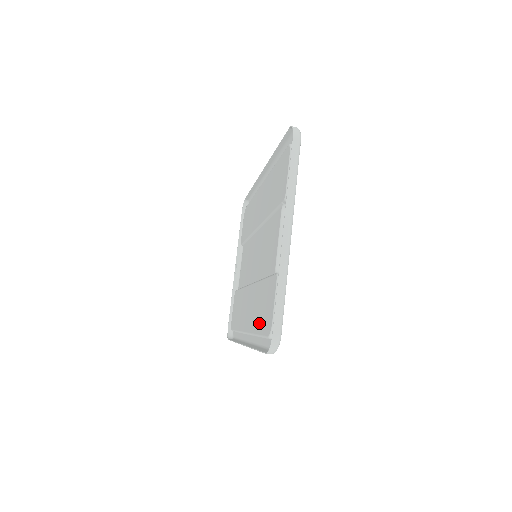
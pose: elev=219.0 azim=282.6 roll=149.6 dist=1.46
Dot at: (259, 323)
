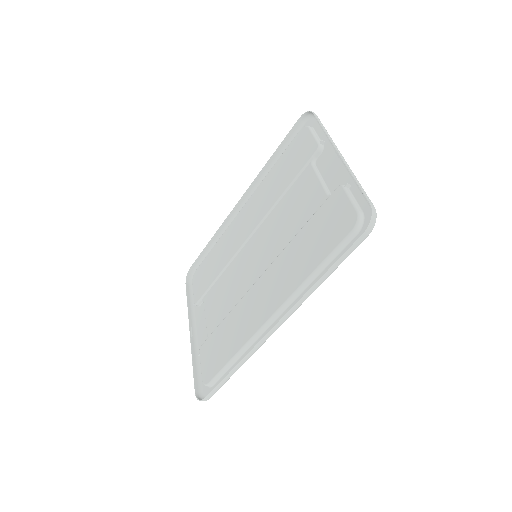
Dot at: (316, 256)
